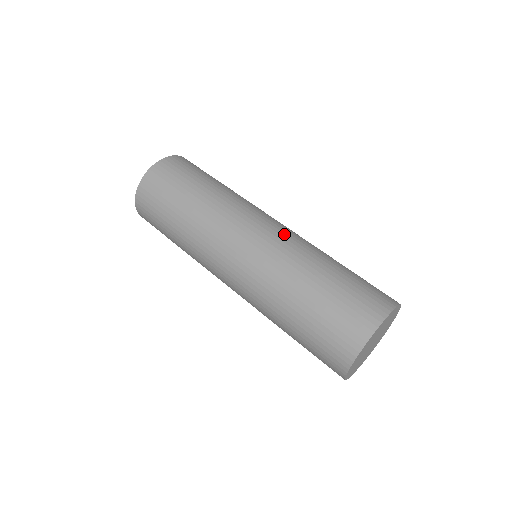
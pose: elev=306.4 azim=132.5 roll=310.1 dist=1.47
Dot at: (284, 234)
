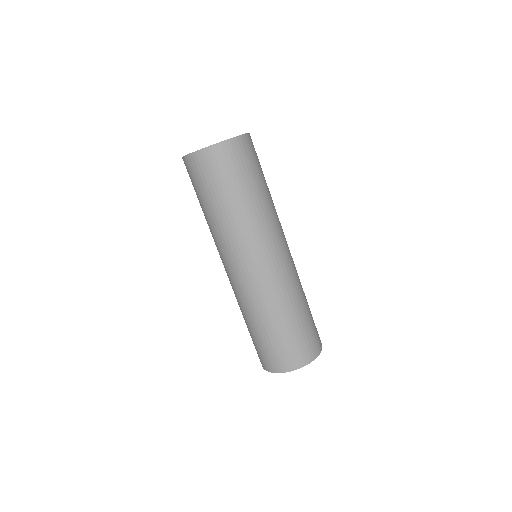
Dot at: (265, 281)
